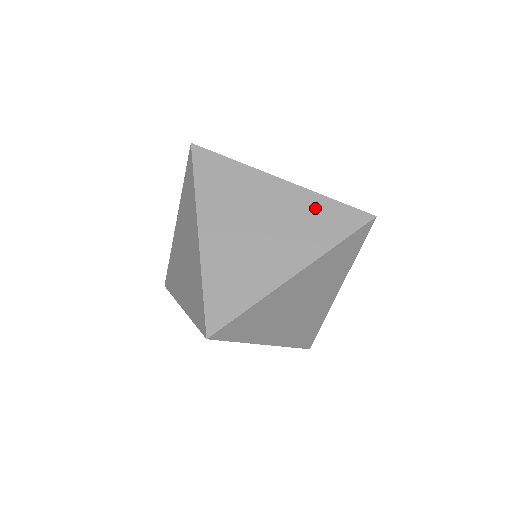
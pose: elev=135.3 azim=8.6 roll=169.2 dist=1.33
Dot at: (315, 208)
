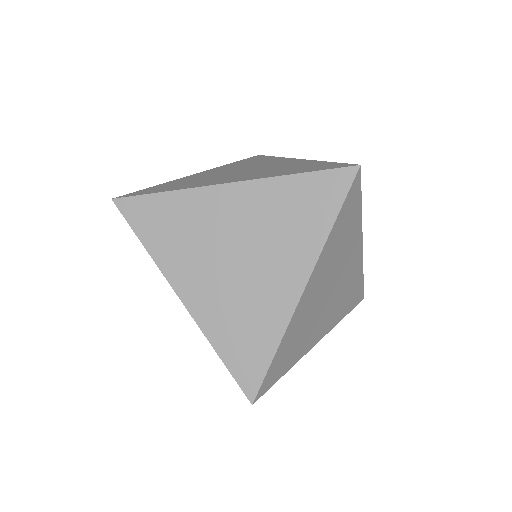
Dot at: occluded
